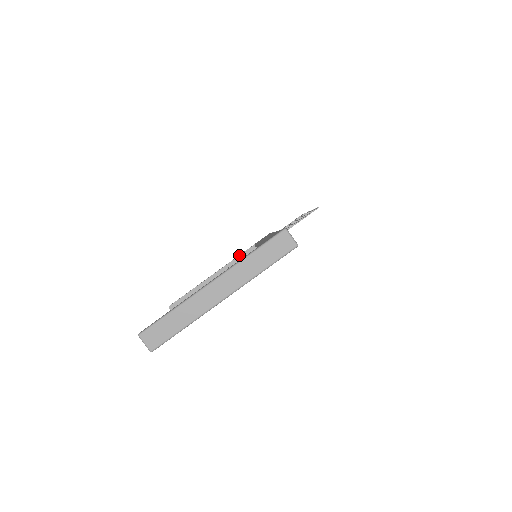
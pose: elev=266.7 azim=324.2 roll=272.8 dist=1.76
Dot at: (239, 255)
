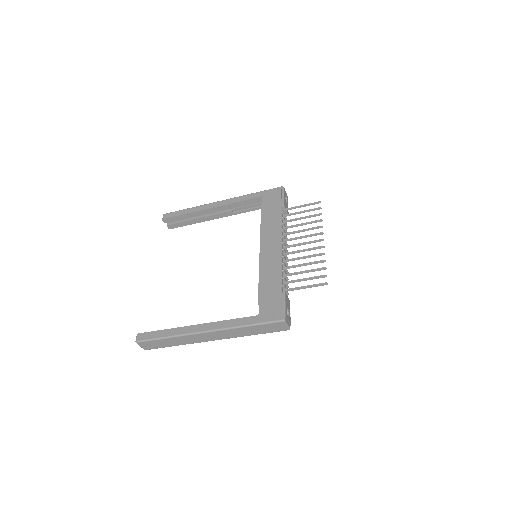
Dot at: (243, 200)
